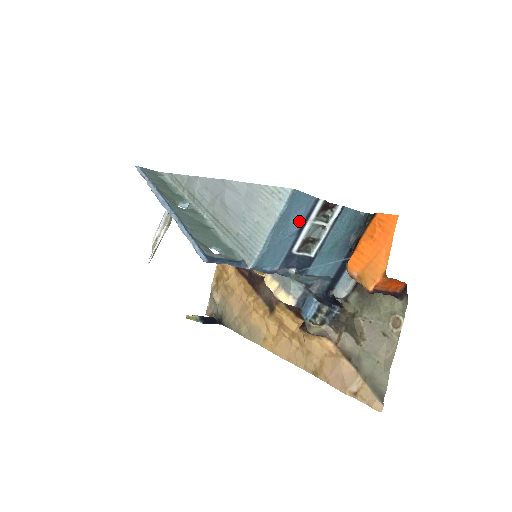
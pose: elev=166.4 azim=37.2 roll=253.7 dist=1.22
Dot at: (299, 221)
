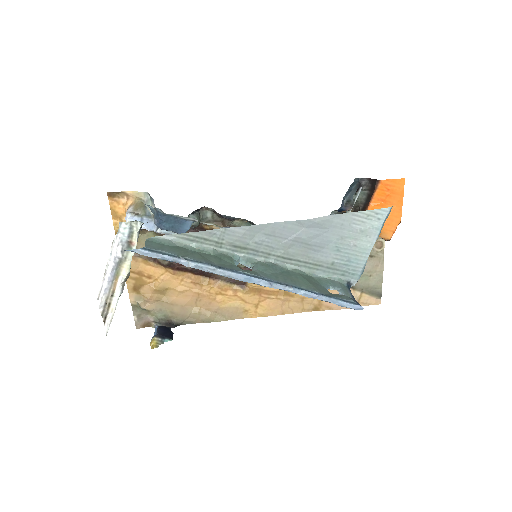
Dot at: occluded
